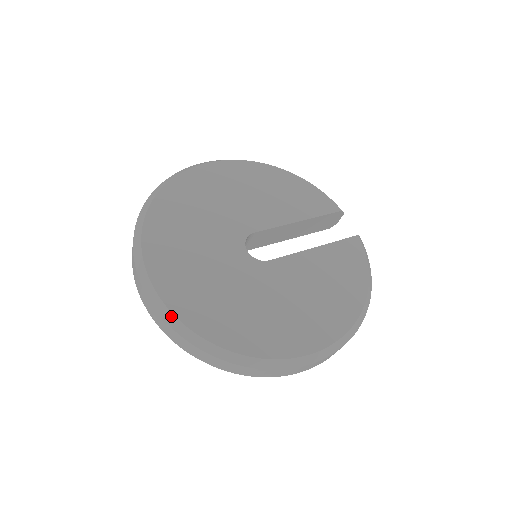
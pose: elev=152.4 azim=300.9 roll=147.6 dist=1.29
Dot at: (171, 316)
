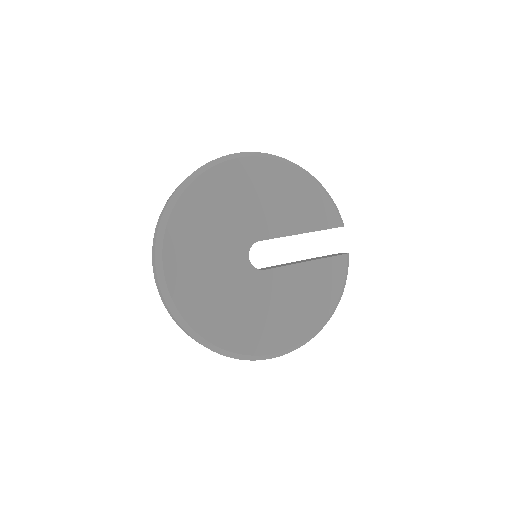
Dot at: (175, 310)
